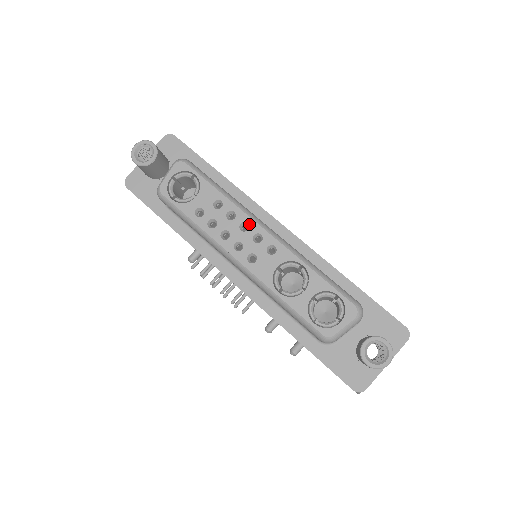
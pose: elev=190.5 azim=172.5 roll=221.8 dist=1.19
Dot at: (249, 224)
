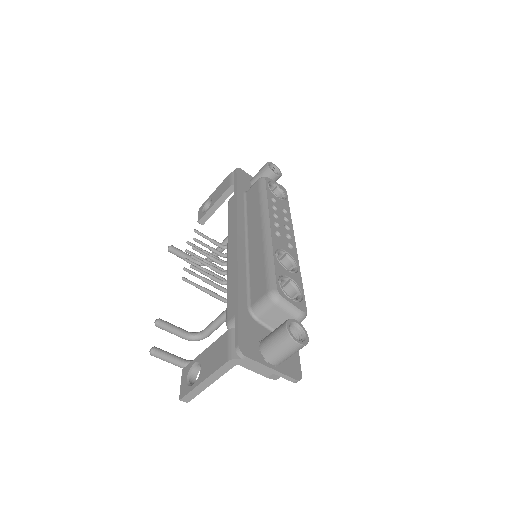
Dot at: (291, 231)
